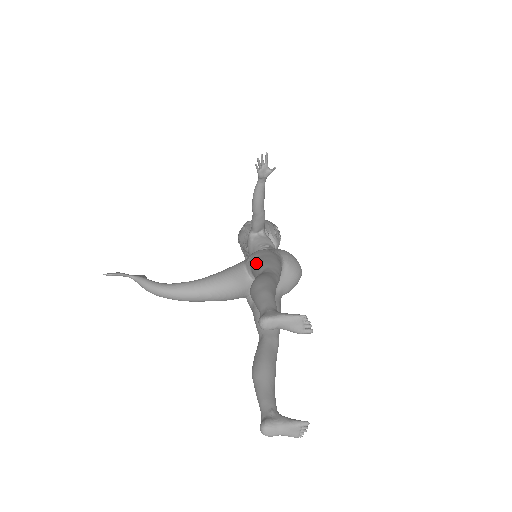
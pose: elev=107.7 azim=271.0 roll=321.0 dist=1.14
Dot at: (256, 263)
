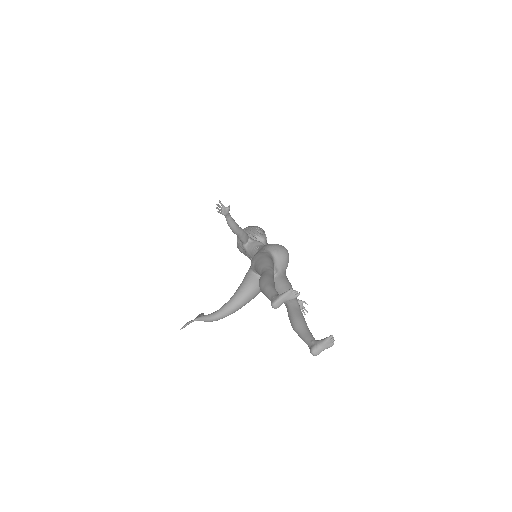
Dot at: (256, 268)
